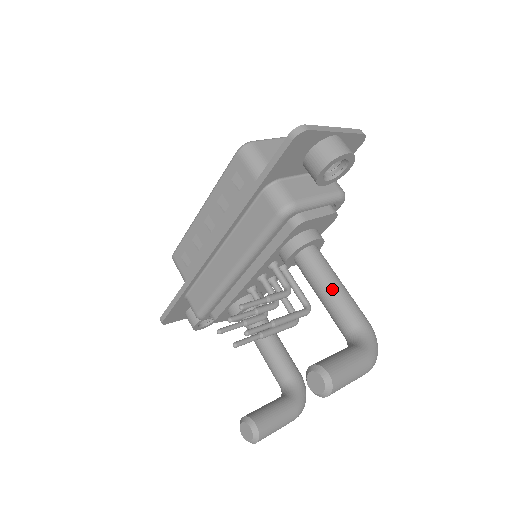
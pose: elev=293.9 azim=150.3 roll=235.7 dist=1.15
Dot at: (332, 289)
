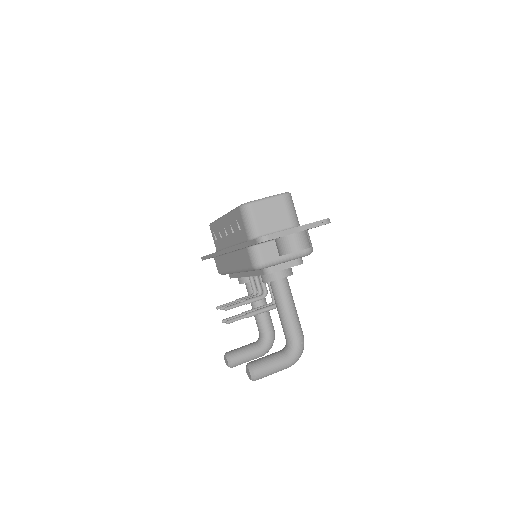
Dot at: (284, 312)
